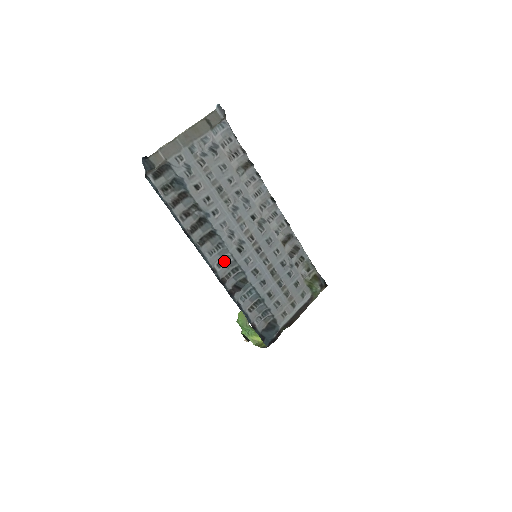
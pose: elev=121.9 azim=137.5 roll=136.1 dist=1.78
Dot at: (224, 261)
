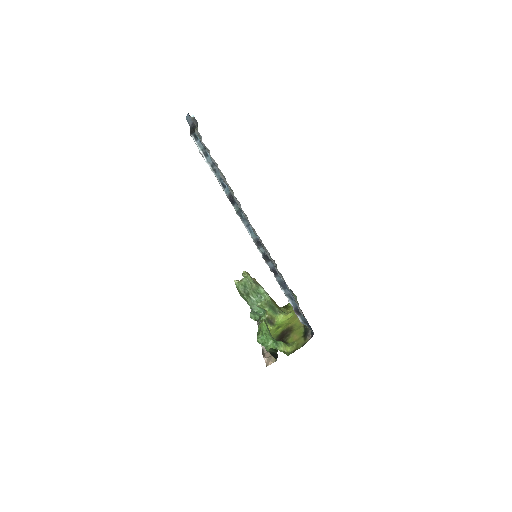
Dot at: occluded
